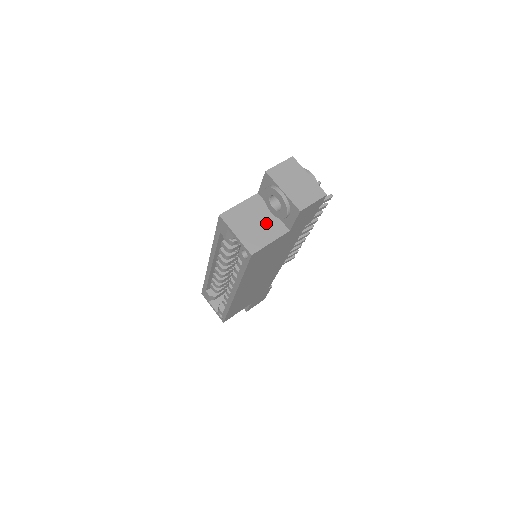
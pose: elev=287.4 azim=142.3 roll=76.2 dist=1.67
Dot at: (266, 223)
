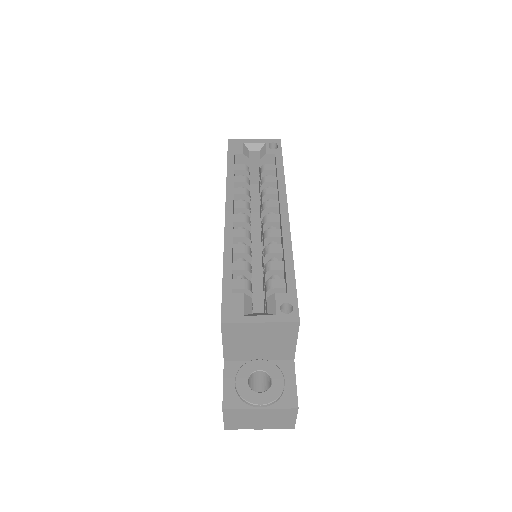
Dot at: occluded
